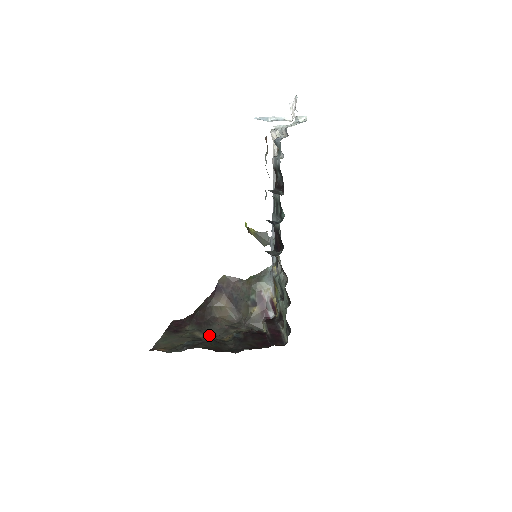
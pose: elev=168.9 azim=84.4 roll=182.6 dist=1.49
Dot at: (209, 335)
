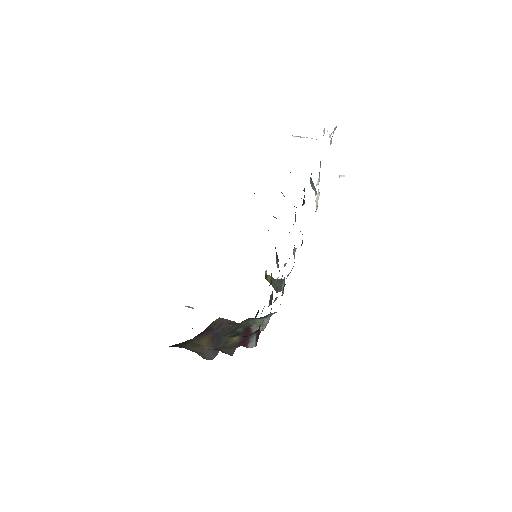
Dot at: occluded
